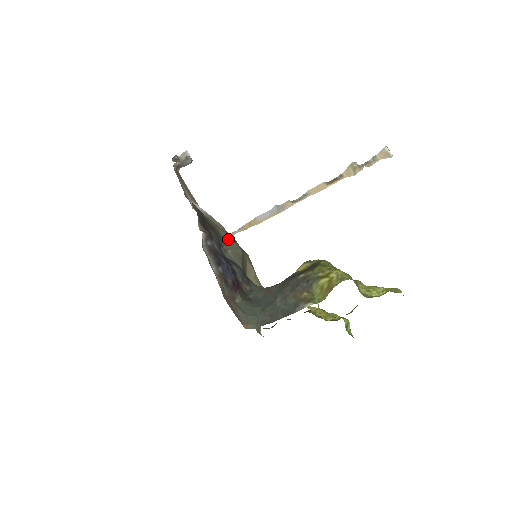
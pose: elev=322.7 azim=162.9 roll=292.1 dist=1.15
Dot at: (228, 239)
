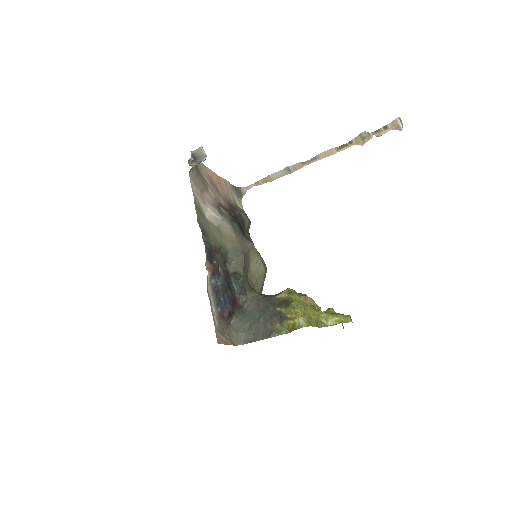
Dot at: (233, 250)
